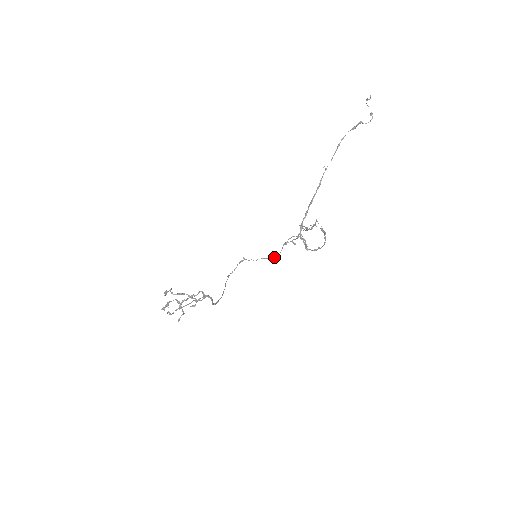
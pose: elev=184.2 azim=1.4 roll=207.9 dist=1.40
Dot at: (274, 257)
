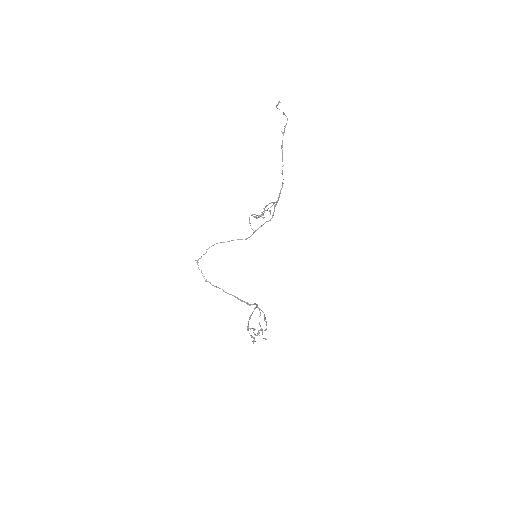
Dot at: occluded
